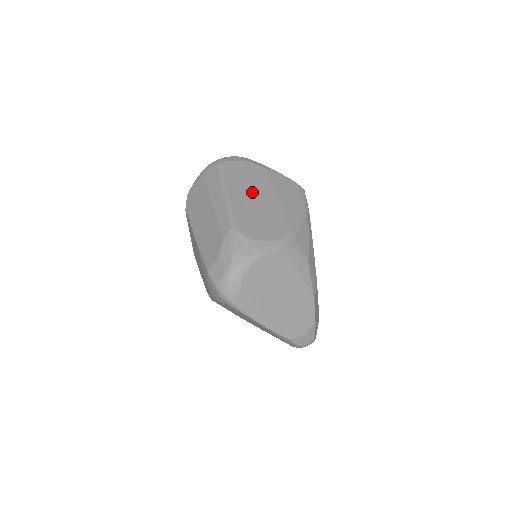
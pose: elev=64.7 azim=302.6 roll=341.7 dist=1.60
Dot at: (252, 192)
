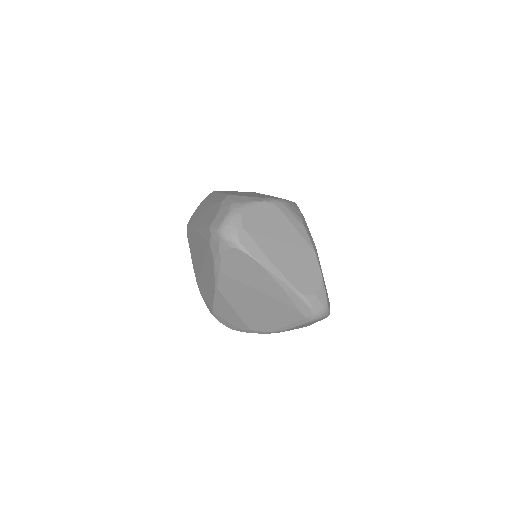
Dot at: occluded
